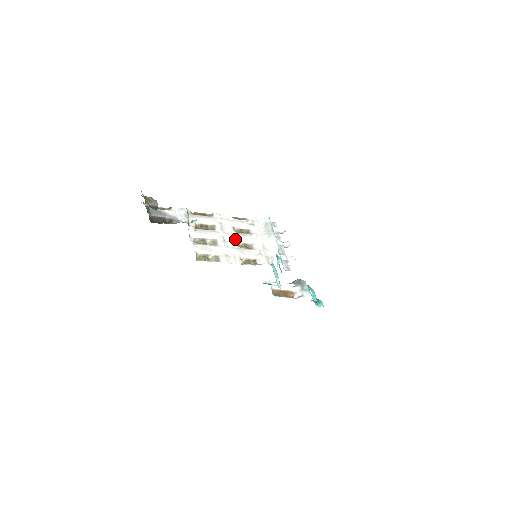
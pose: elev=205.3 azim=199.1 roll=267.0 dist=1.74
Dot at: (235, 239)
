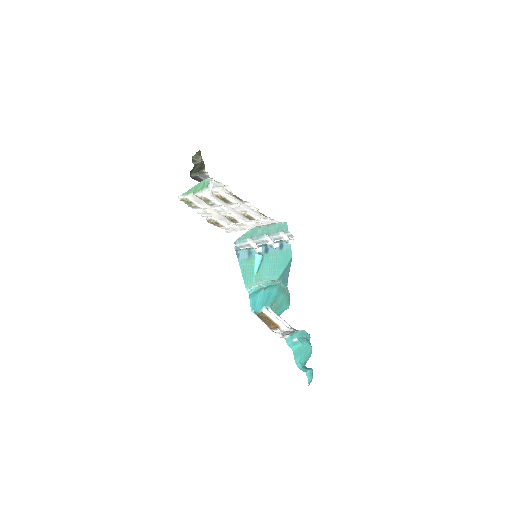
Dot at: (232, 213)
